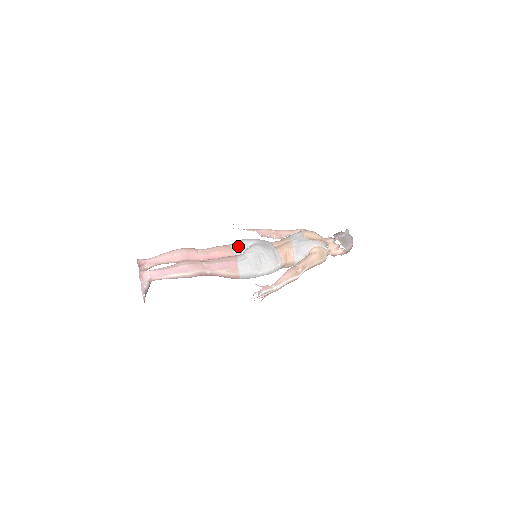
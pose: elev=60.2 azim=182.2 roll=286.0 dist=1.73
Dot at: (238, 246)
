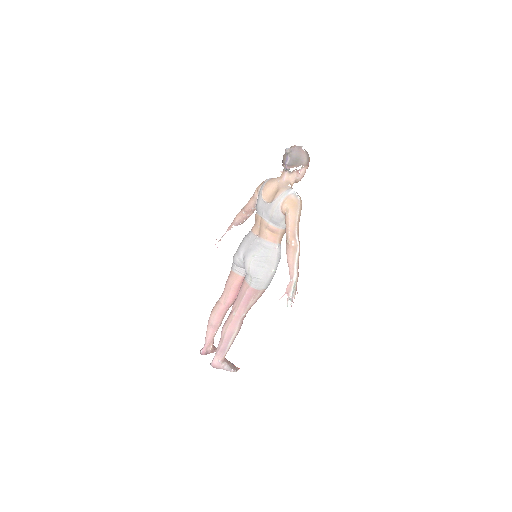
Dot at: (237, 267)
